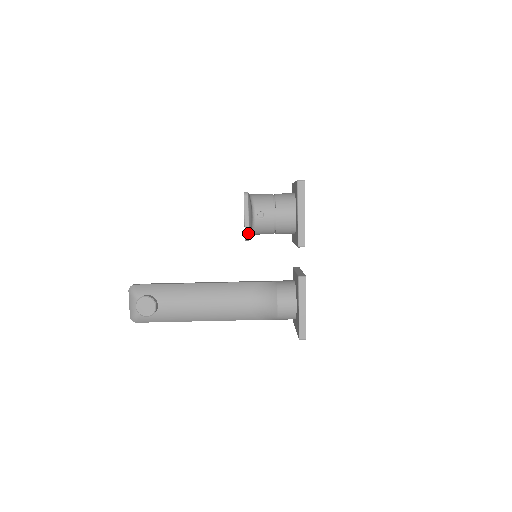
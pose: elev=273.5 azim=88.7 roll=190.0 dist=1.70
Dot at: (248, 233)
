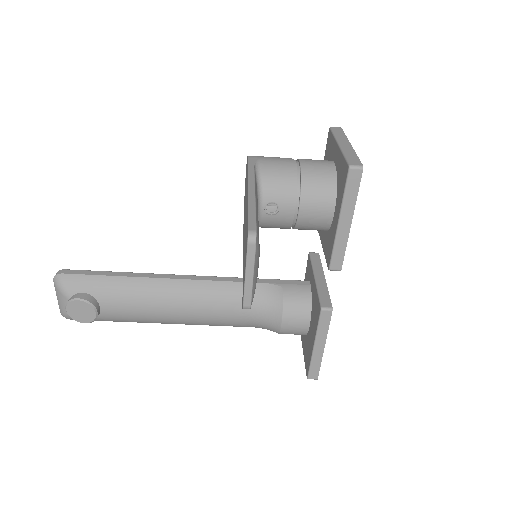
Dot at: (249, 302)
